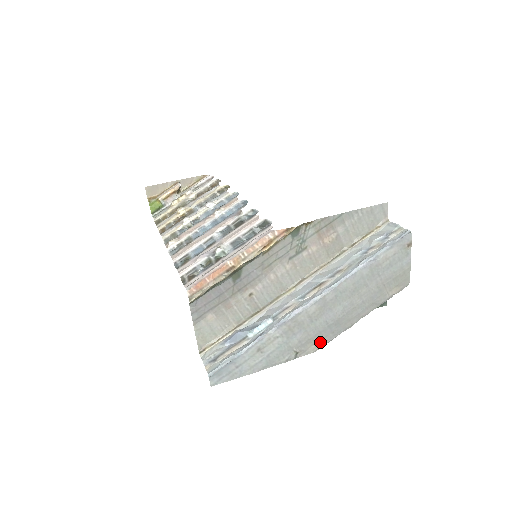
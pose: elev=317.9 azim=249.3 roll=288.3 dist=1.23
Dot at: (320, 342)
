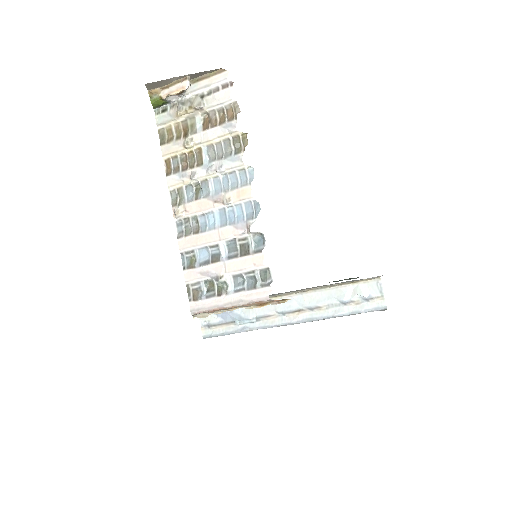
Dot at: occluded
